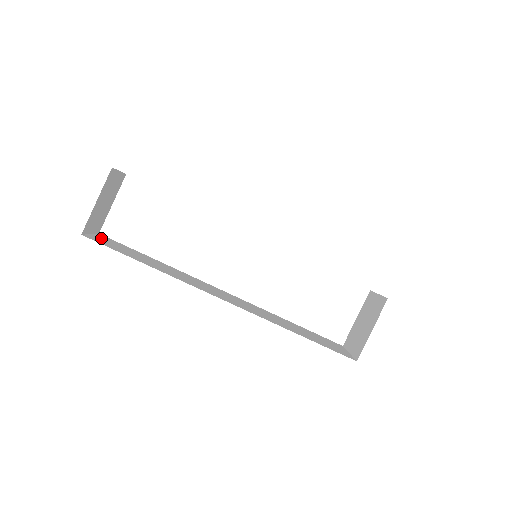
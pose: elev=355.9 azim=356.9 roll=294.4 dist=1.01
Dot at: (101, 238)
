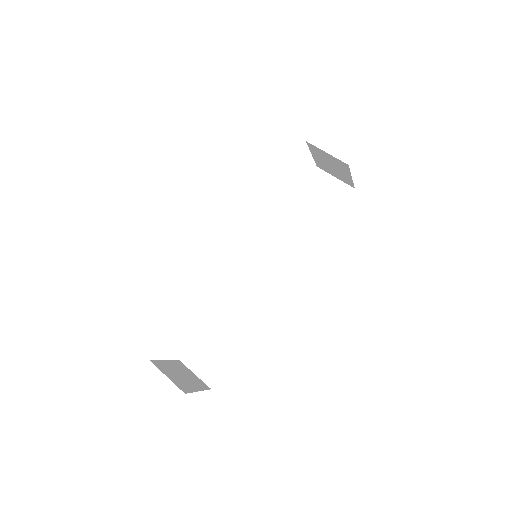
Dot at: (197, 366)
